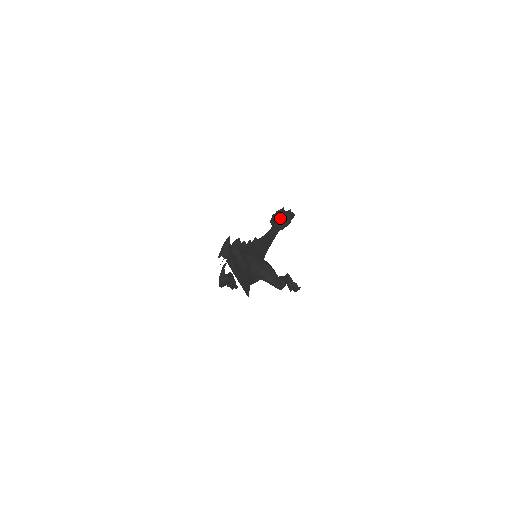
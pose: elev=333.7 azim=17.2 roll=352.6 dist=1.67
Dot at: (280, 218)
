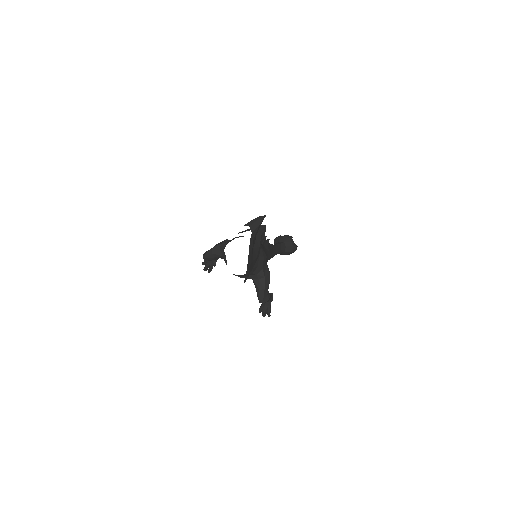
Dot at: (287, 242)
